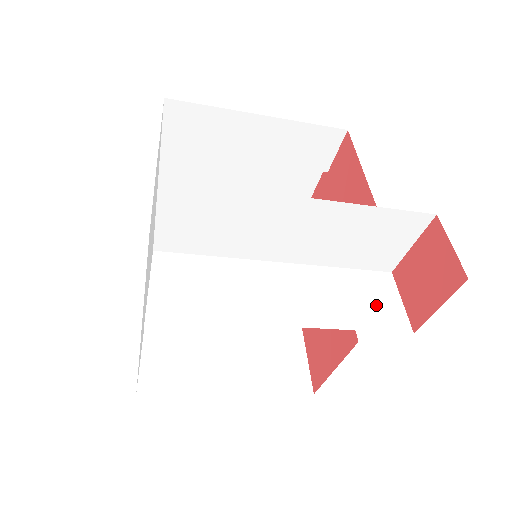
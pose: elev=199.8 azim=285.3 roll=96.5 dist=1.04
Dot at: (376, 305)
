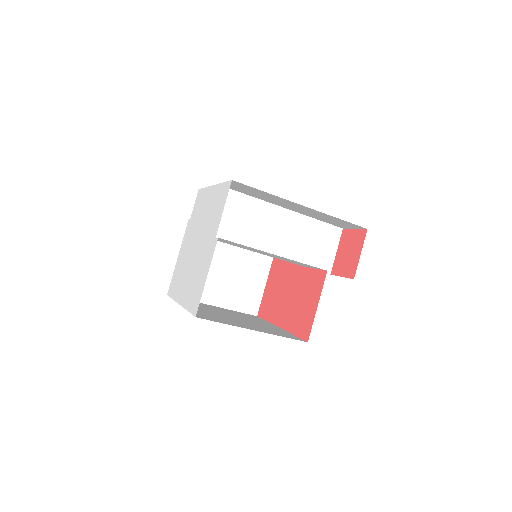
Dot at: occluded
